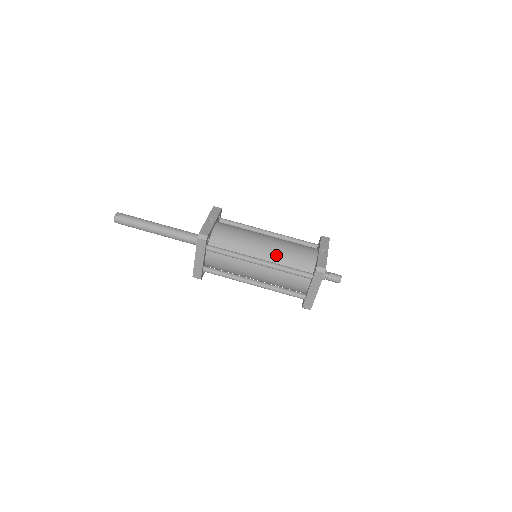
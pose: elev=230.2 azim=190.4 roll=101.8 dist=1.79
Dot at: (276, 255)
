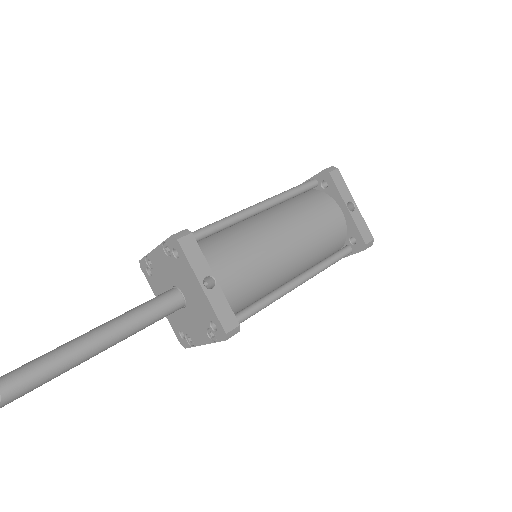
Dot at: (307, 256)
